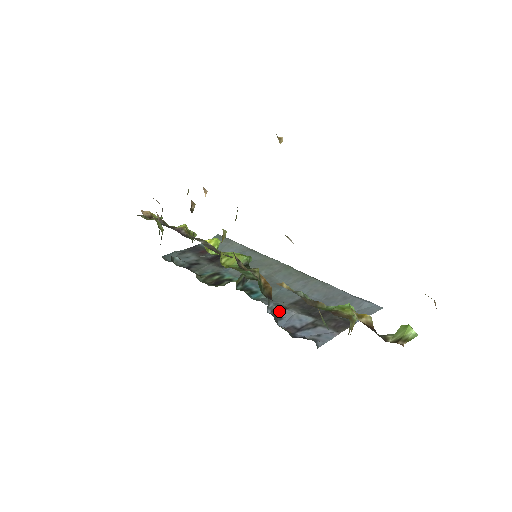
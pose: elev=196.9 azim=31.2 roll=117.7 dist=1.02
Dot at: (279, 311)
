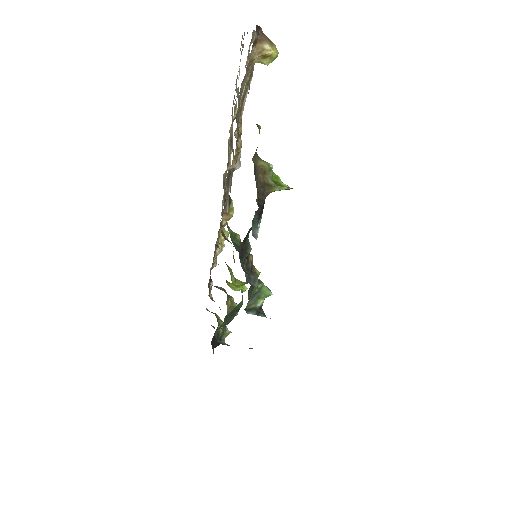
Dot at: occluded
